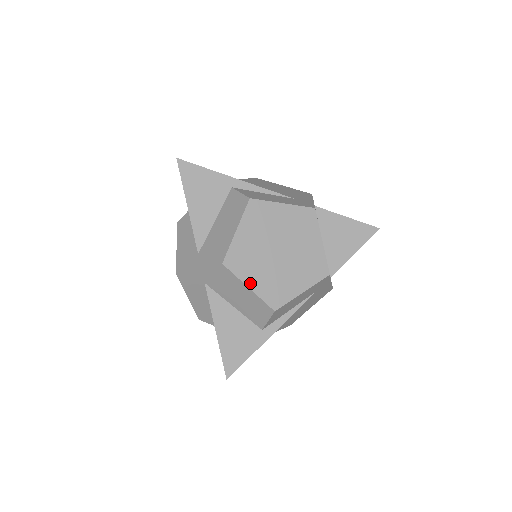
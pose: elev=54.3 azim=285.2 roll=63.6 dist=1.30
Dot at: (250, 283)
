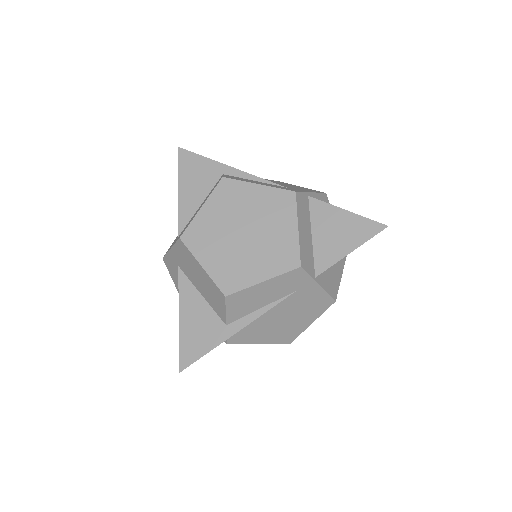
Dot at: (204, 262)
